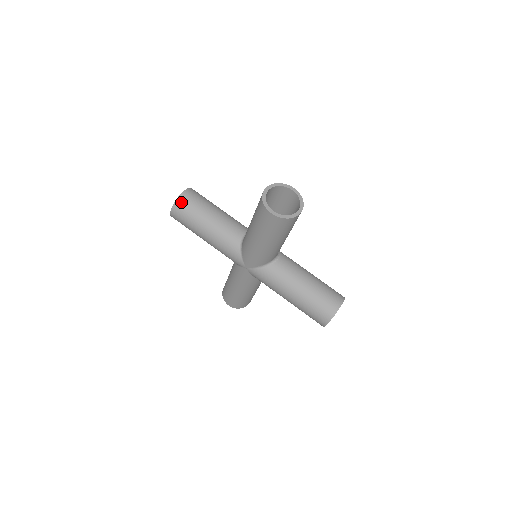
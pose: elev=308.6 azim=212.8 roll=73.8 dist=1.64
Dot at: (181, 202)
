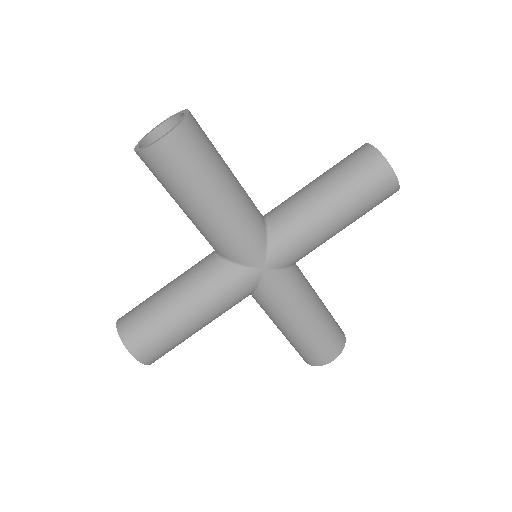
Dot at: (193, 125)
